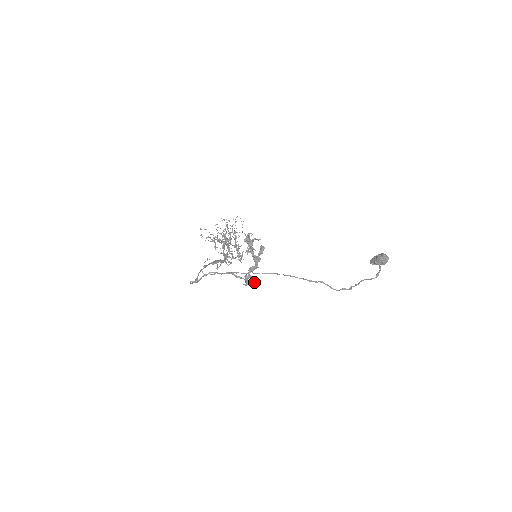
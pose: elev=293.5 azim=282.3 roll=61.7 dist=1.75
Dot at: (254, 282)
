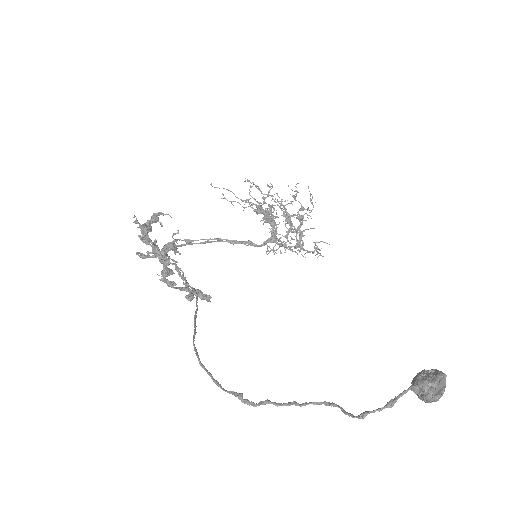
Dot at: (187, 295)
